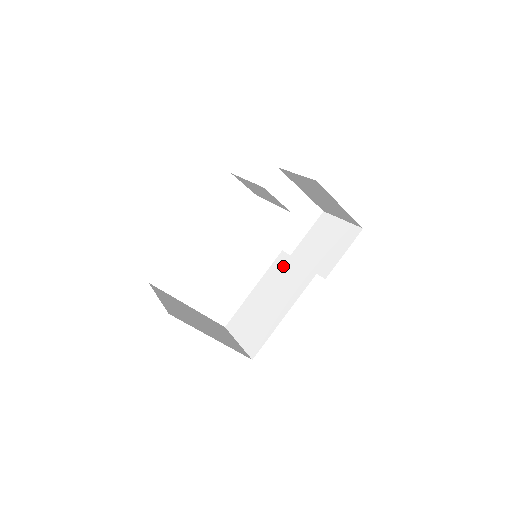
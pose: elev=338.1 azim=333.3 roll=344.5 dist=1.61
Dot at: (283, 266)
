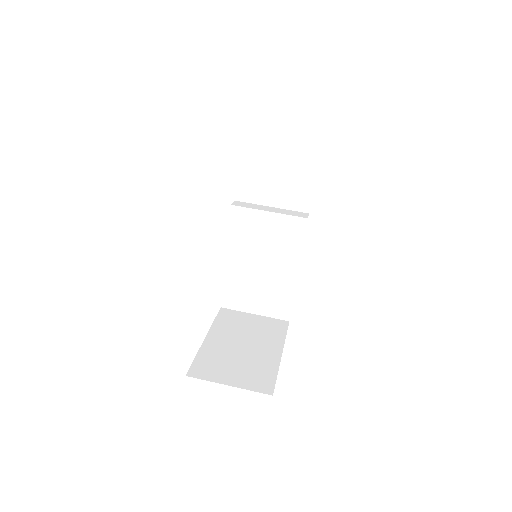
Dot at: (250, 223)
